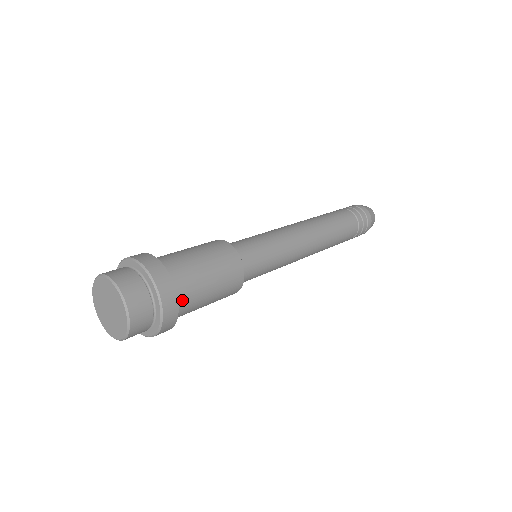
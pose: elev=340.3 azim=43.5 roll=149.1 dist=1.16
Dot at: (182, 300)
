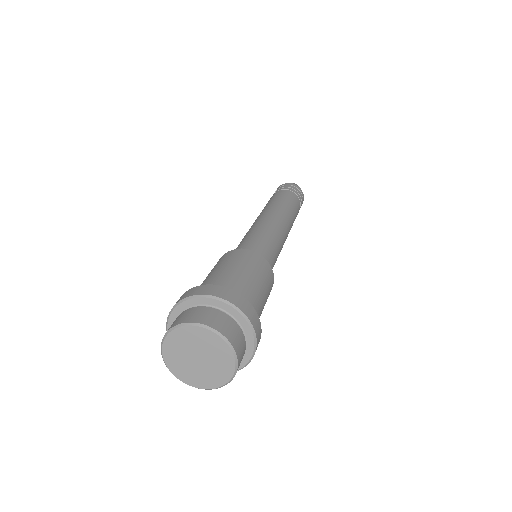
Dot at: occluded
